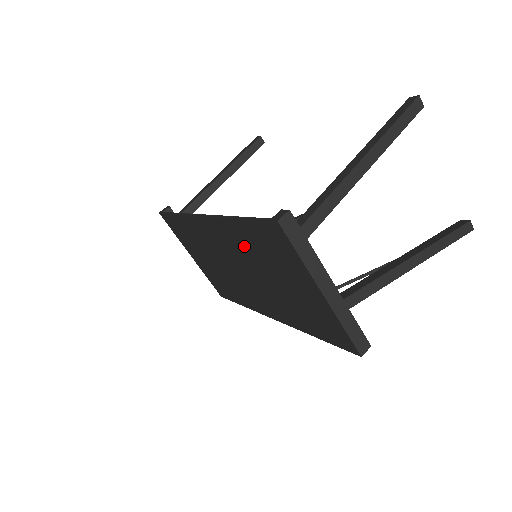
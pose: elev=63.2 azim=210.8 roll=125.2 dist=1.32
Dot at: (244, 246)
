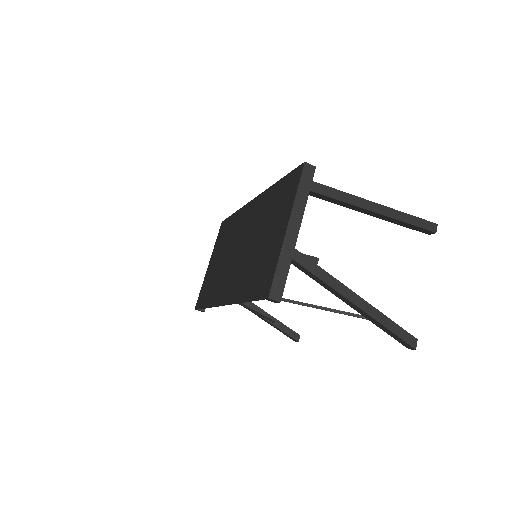
Dot at: (263, 212)
